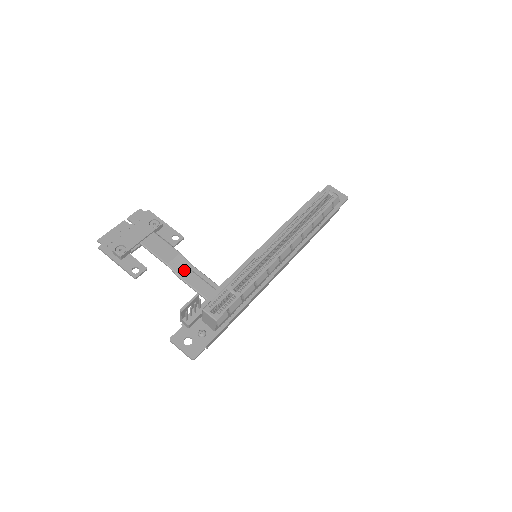
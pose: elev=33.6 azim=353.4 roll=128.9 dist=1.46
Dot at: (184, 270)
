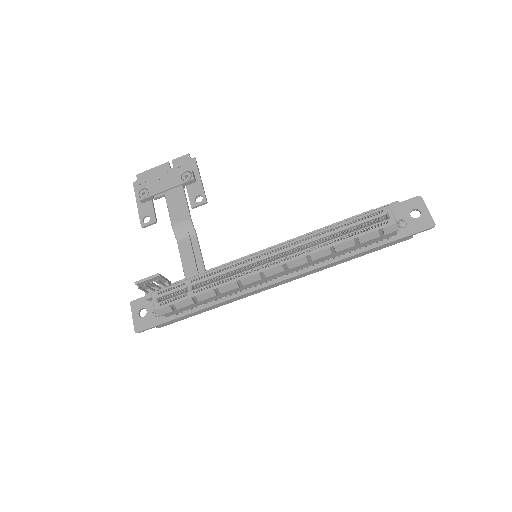
Dot at: (186, 238)
